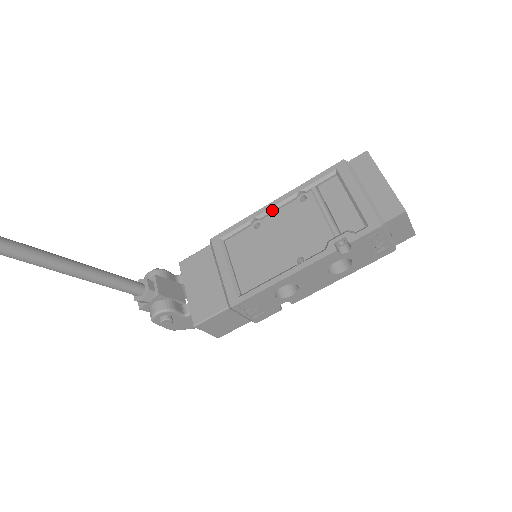
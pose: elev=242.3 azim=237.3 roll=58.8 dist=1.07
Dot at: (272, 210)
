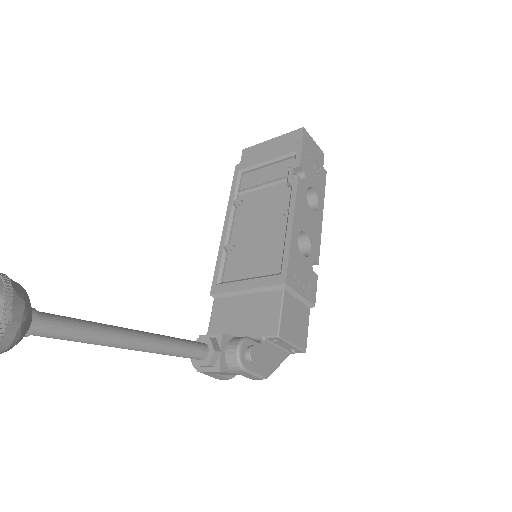
Dot at: (230, 229)
